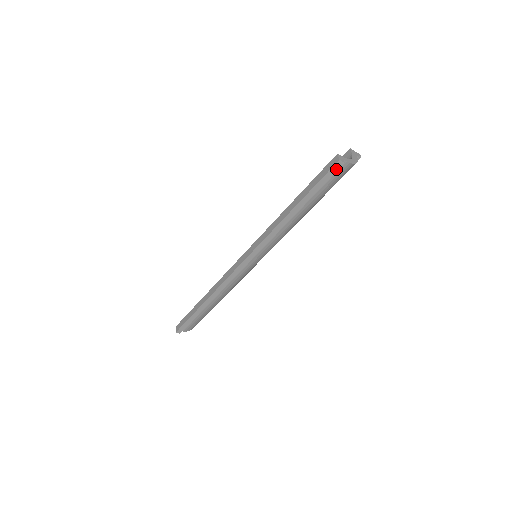
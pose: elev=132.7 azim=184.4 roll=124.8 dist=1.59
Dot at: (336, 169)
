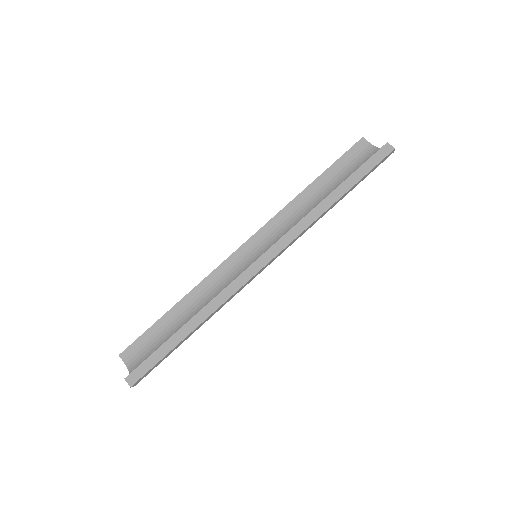
Dot at: (387, 157)
